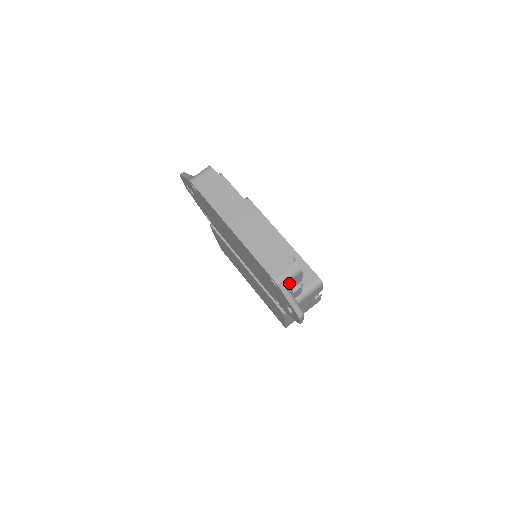
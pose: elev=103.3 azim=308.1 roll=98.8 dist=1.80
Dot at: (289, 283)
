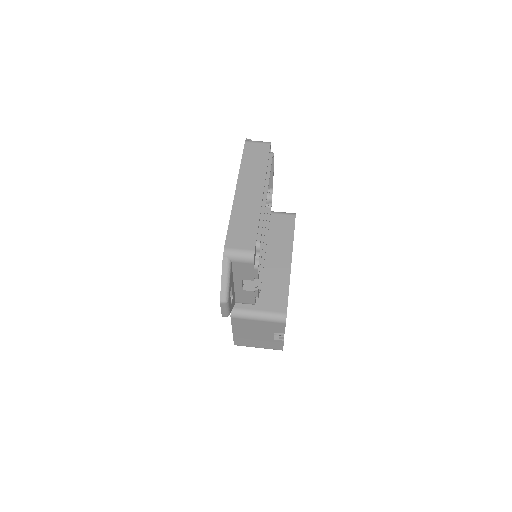
Dot at: (237, 264)
